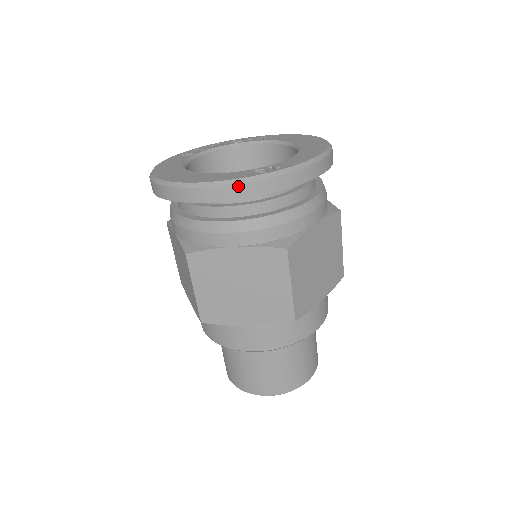
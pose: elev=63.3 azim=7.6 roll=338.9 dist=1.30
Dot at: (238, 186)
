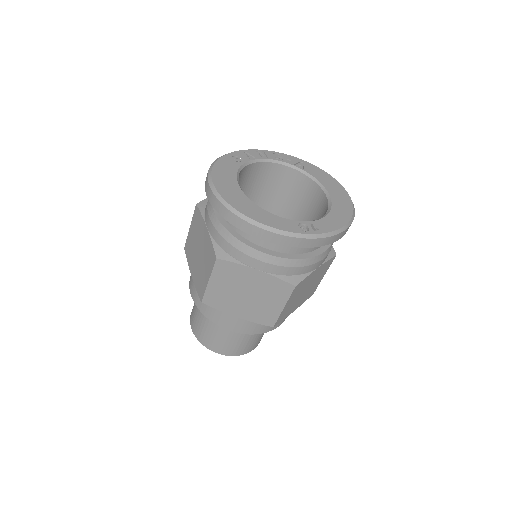
Dot at: (285, 237)
